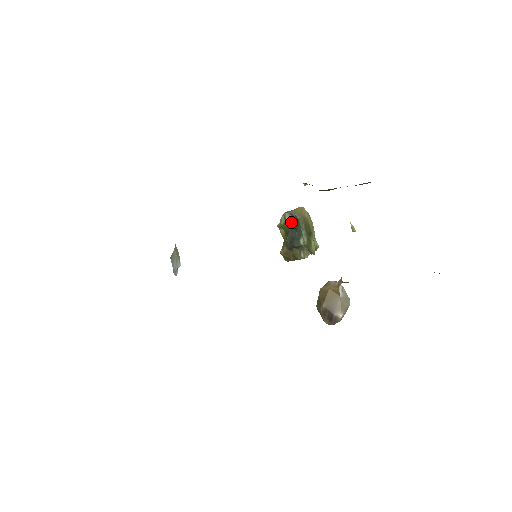
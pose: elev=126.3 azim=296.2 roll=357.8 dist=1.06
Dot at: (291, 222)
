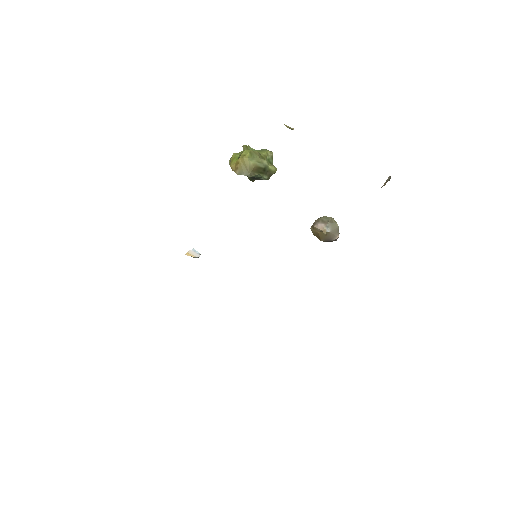
Dot at: occluded
